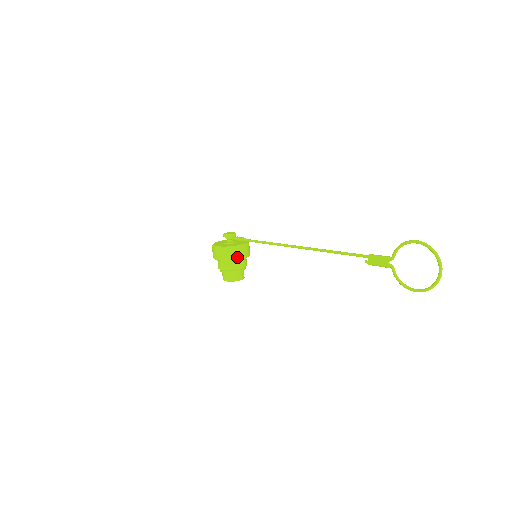
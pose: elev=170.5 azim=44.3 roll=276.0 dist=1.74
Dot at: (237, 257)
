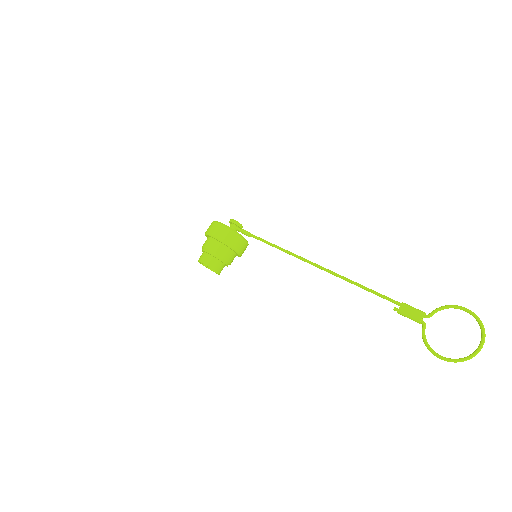
Dot at: (235, 246)
